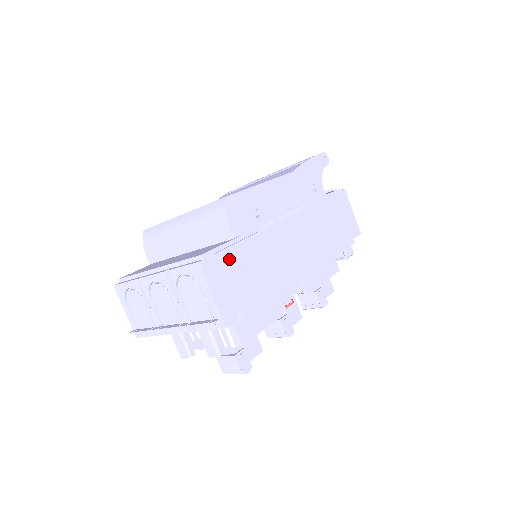
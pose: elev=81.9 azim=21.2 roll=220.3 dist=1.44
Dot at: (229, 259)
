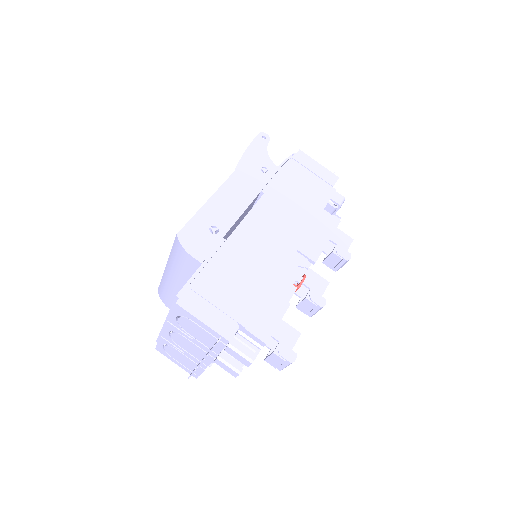
Dot at: (204, 284)
